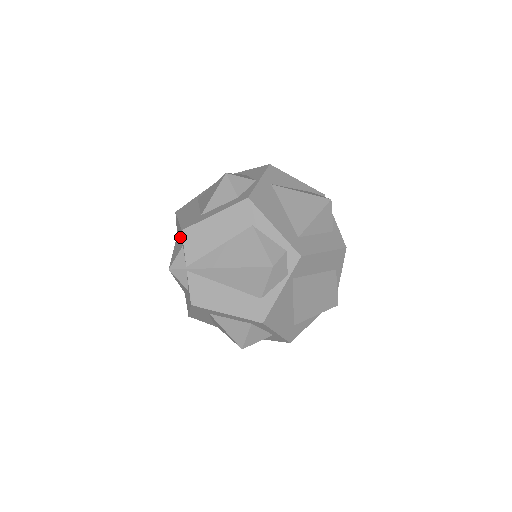
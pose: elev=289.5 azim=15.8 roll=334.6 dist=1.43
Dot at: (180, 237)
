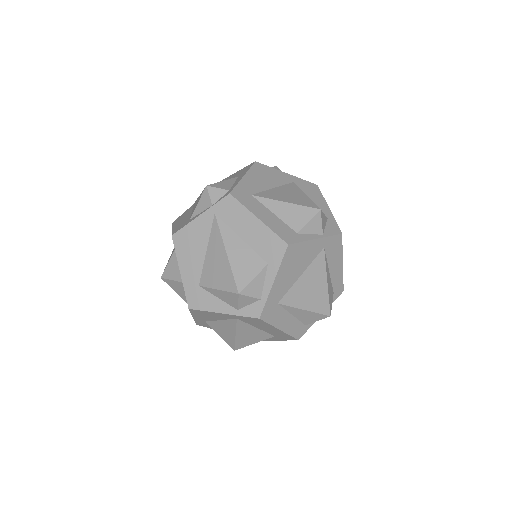
Dot at: occluded
